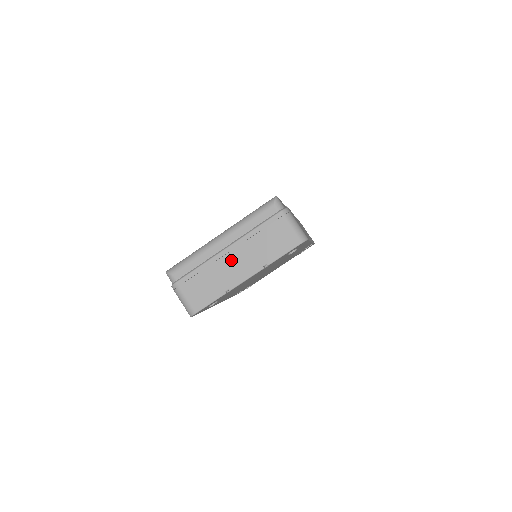
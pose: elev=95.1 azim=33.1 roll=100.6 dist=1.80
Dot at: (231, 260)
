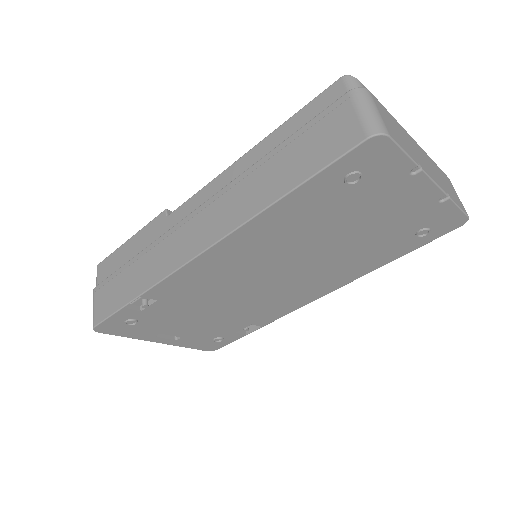
Dot at: (420, 152)
